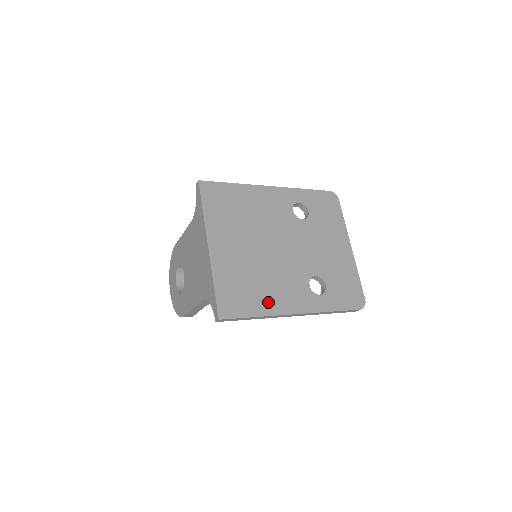
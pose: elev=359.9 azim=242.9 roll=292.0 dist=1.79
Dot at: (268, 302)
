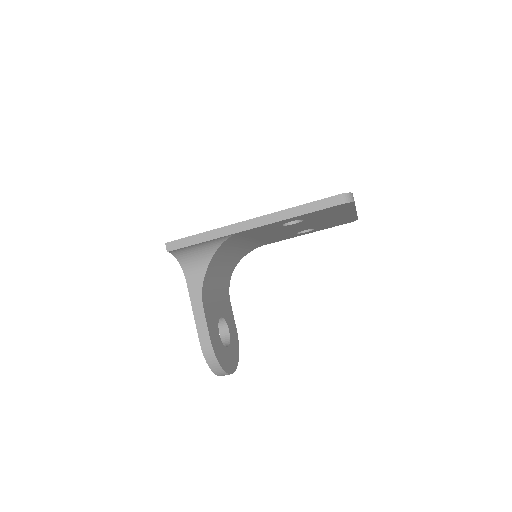
Dot at: occluded
